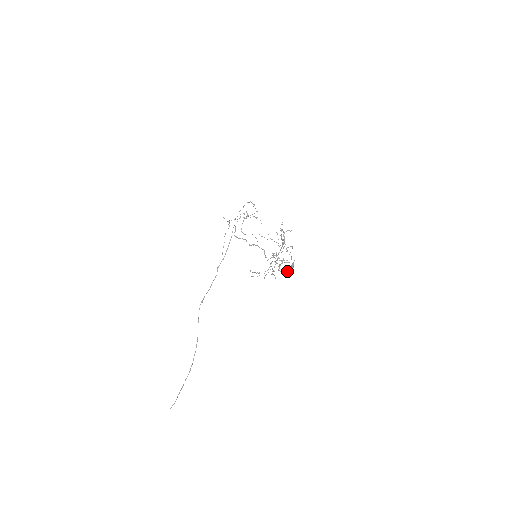
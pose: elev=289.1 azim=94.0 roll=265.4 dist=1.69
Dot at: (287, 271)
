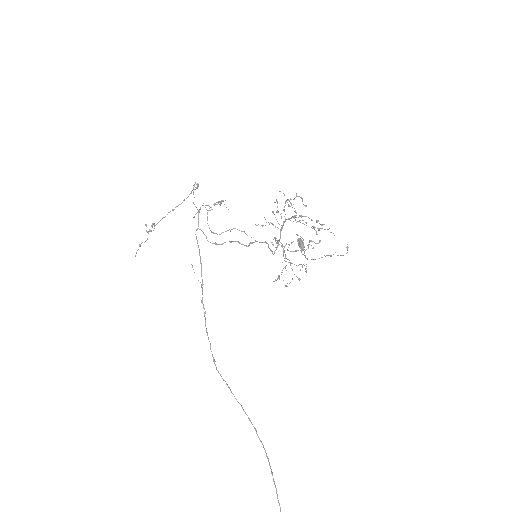
Dot at: occluded
